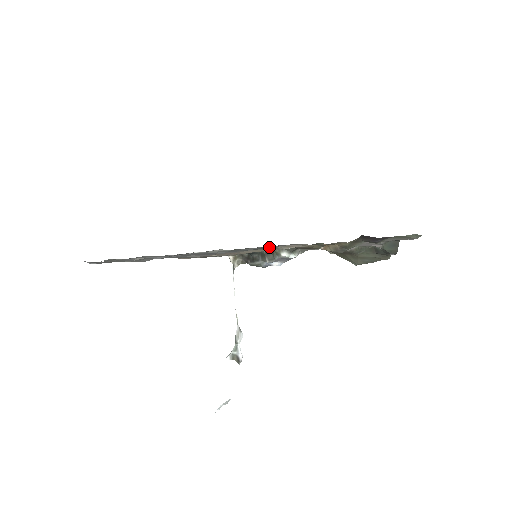
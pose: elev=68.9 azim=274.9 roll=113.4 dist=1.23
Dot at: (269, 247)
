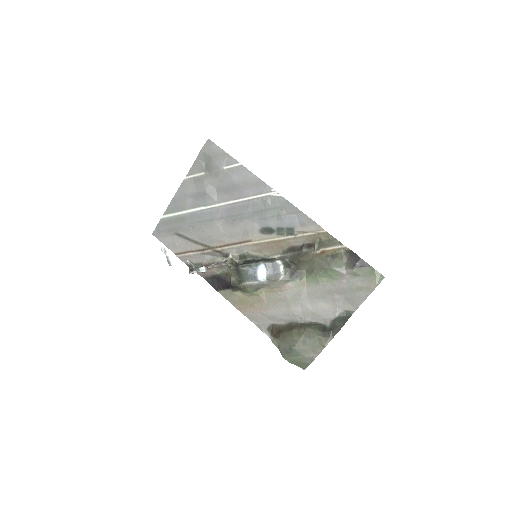
Dot at: (293, 225)
